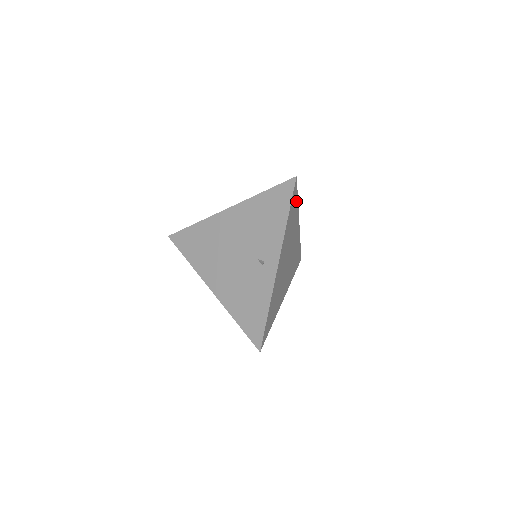
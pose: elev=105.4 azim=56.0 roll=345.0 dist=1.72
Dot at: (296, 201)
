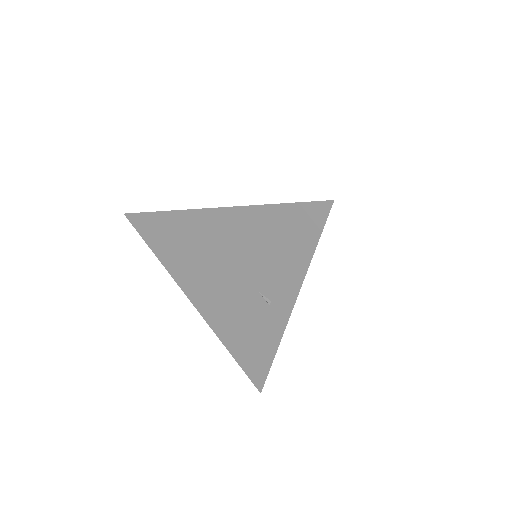
Dot at: occluded
